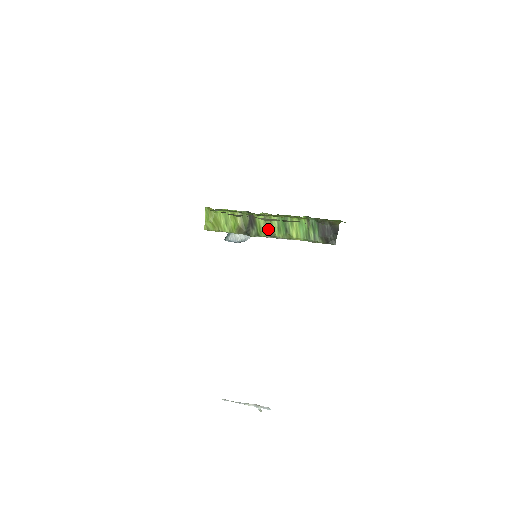
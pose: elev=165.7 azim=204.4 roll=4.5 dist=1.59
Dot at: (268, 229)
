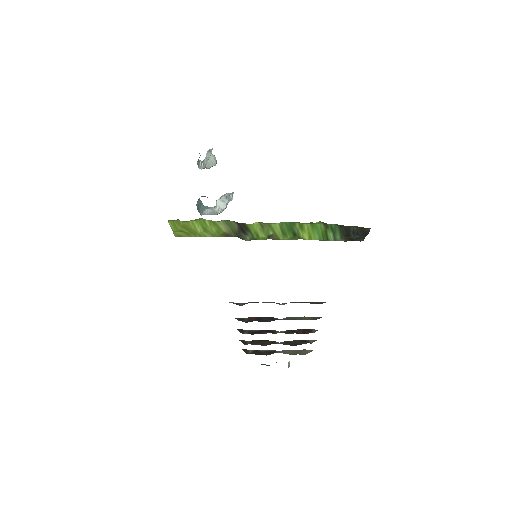
Dot at: (268, 234)
